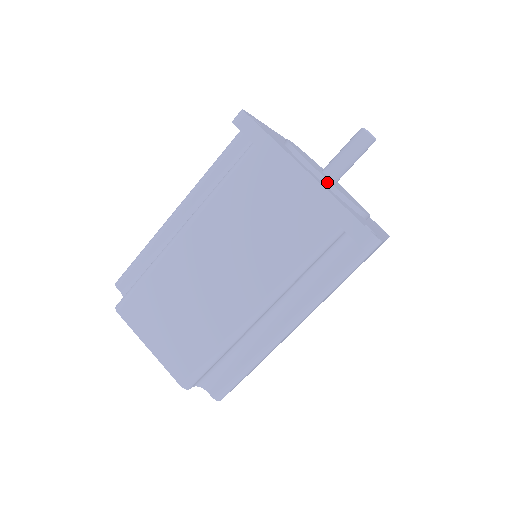
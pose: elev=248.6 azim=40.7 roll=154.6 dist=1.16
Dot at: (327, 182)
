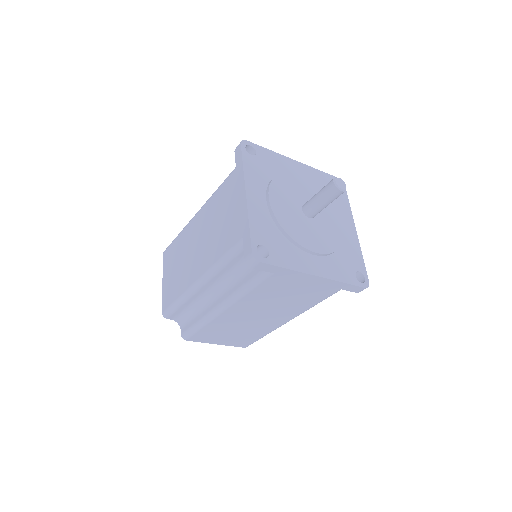
Dot at: (323, 255)
